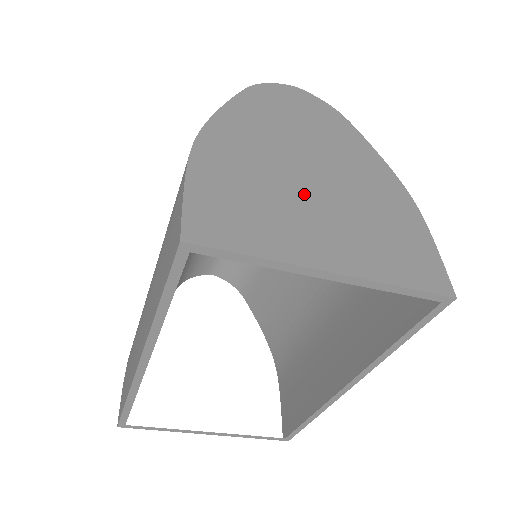
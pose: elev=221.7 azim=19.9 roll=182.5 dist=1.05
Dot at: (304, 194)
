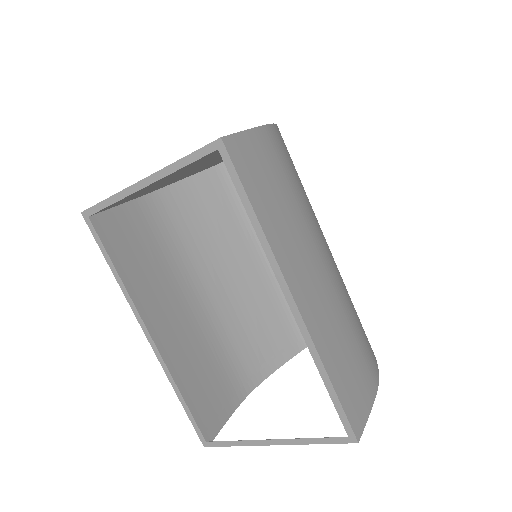
Dot at: occluded
